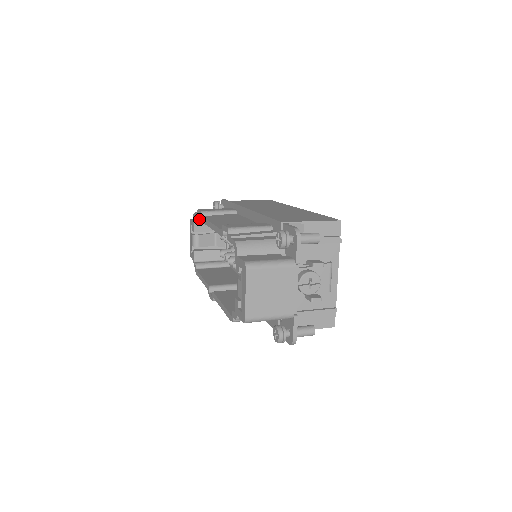
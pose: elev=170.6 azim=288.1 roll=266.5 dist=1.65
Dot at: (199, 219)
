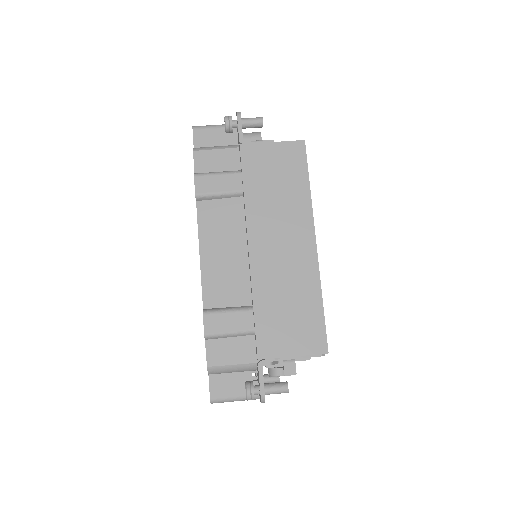
Dot at: occluded
